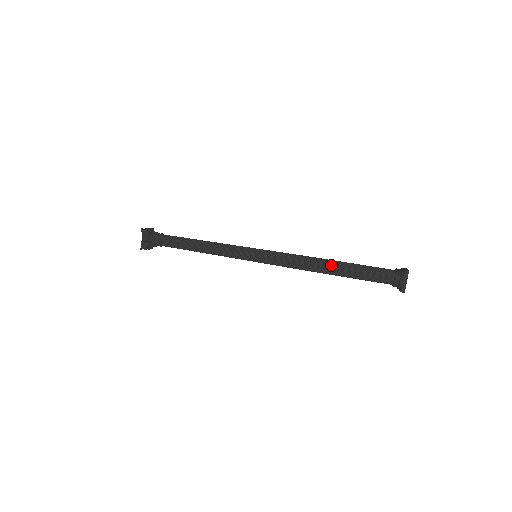
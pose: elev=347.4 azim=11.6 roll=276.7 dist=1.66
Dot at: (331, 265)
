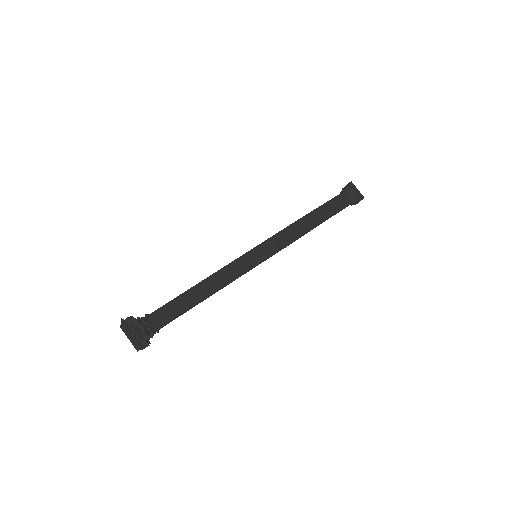
Dot at: (310, 216)
